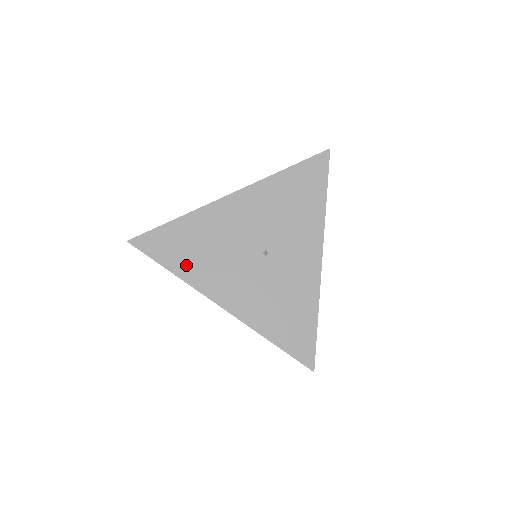
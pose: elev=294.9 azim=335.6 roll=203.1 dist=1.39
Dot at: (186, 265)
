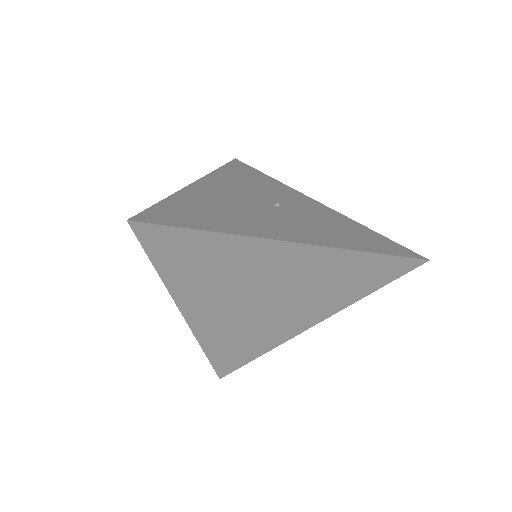
Dot at: (222, 224)
